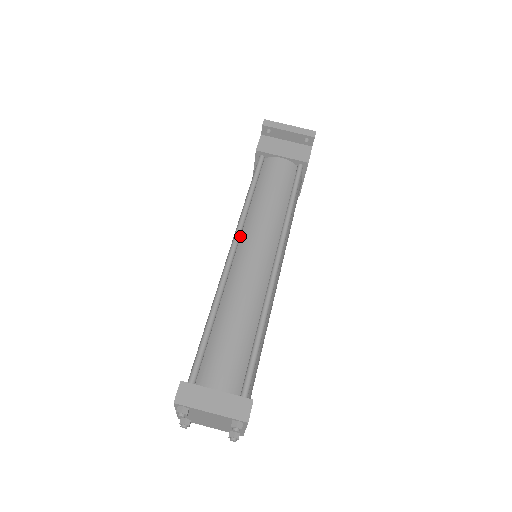
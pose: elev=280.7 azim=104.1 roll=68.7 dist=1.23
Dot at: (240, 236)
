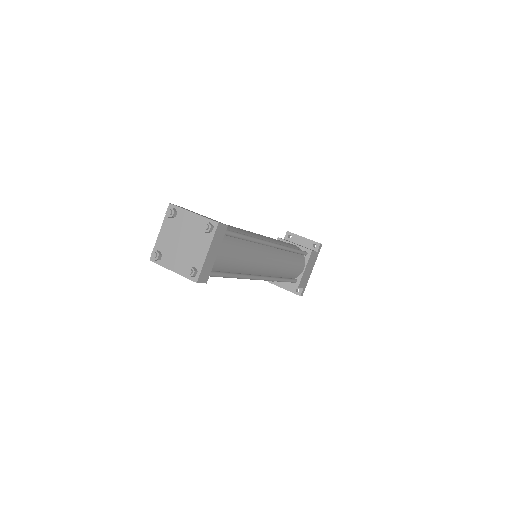
Dot at: occluded
